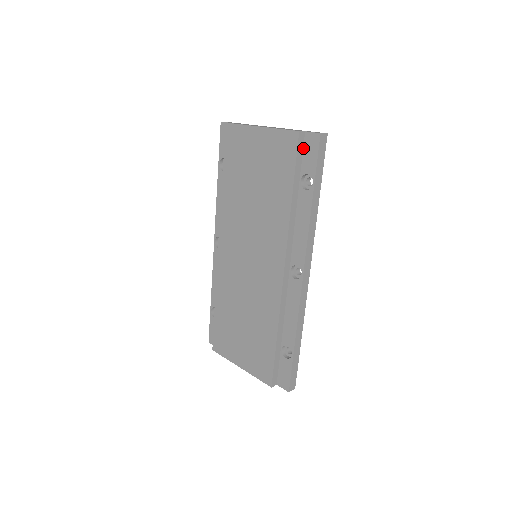
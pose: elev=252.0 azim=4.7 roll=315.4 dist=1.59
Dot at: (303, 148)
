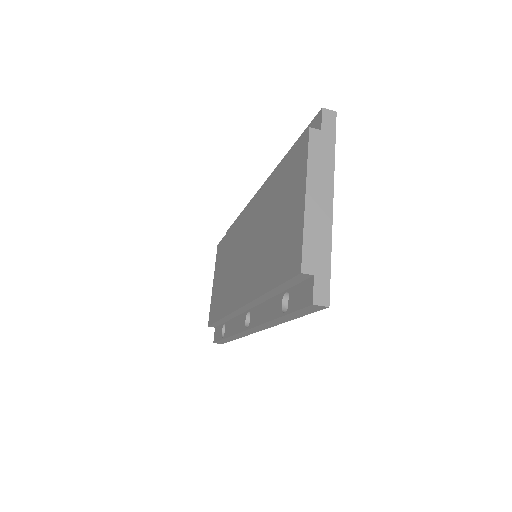
Dot at: (304, 281)
